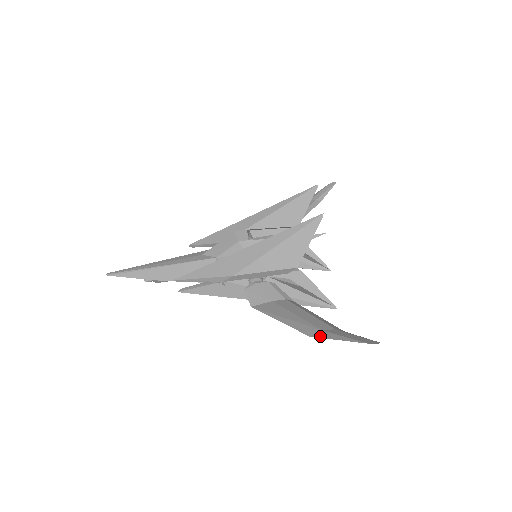
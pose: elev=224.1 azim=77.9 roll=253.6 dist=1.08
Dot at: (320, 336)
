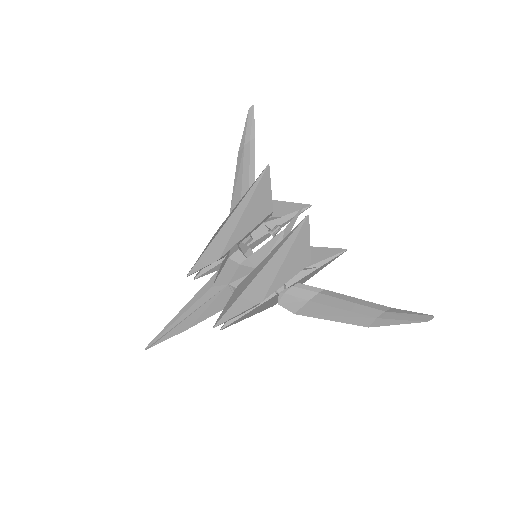
Dot at: (378, 325)
